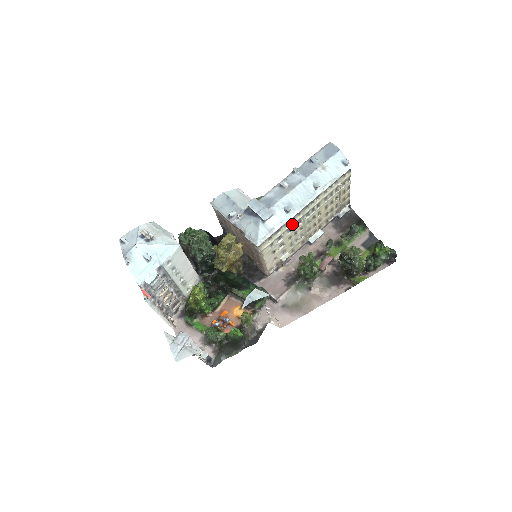
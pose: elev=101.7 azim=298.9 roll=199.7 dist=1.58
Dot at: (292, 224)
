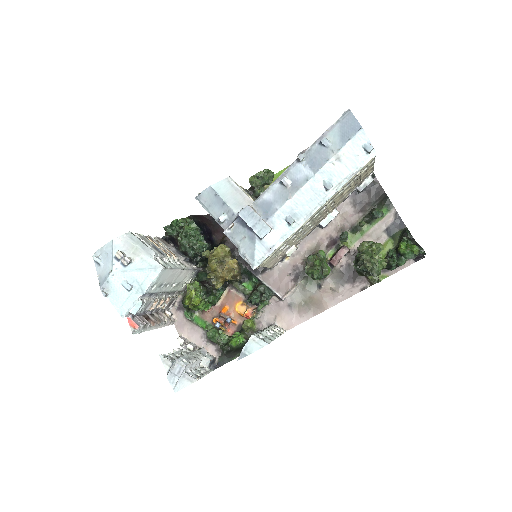
Dot at: (297, 231)
